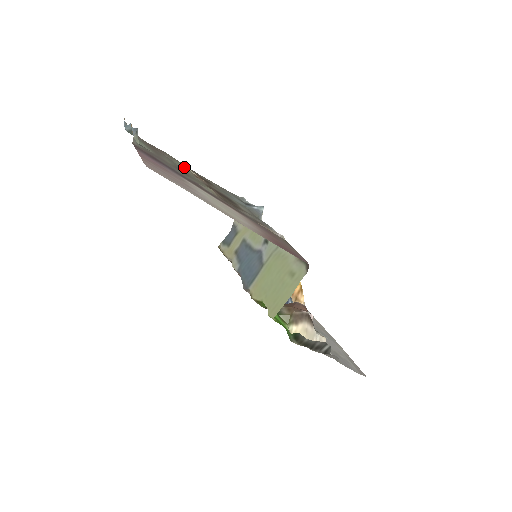
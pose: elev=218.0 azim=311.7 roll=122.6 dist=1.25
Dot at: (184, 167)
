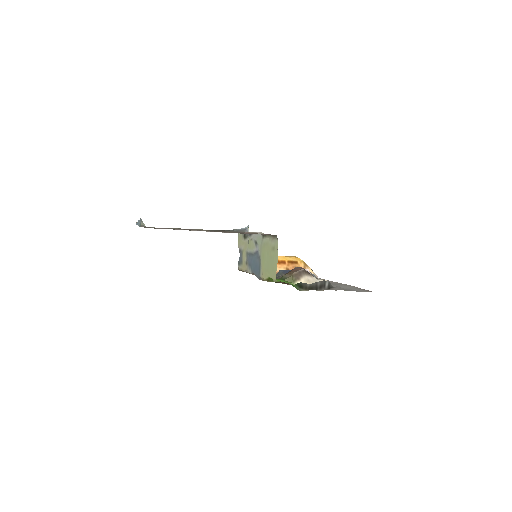
Dot at: occluded
